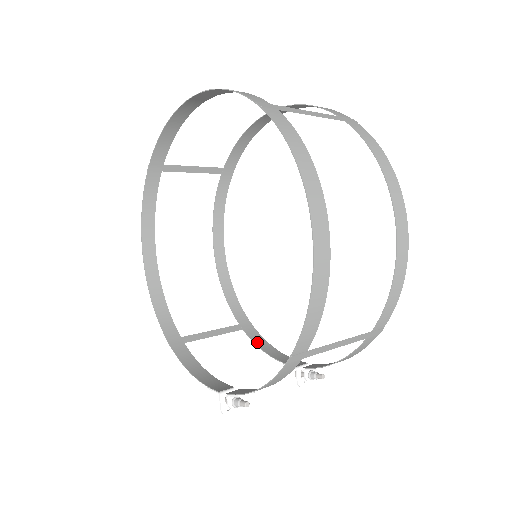
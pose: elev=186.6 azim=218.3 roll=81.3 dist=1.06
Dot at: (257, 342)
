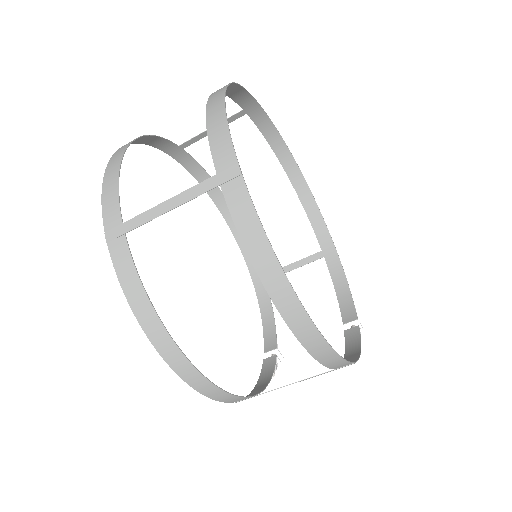
Dot at: (333, 274)
